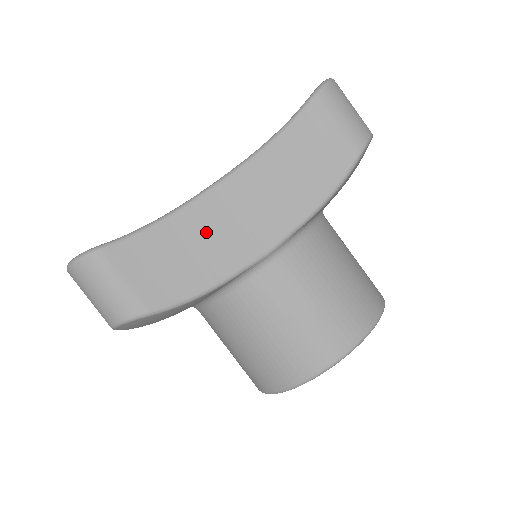
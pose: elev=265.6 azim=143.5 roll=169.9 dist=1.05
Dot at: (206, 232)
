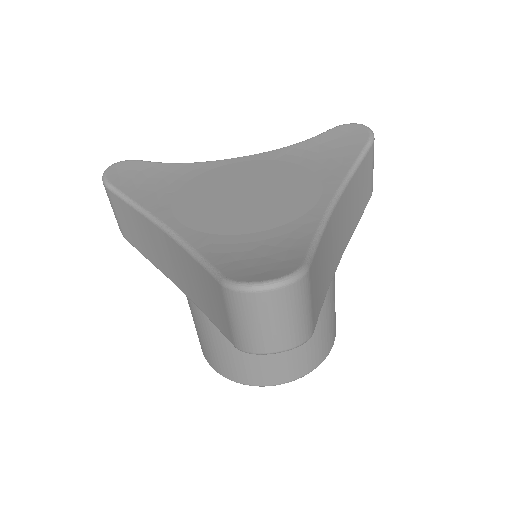
Dot at: (328, 250)
